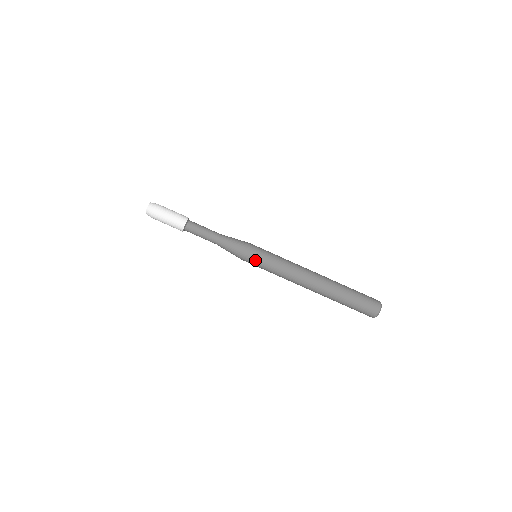
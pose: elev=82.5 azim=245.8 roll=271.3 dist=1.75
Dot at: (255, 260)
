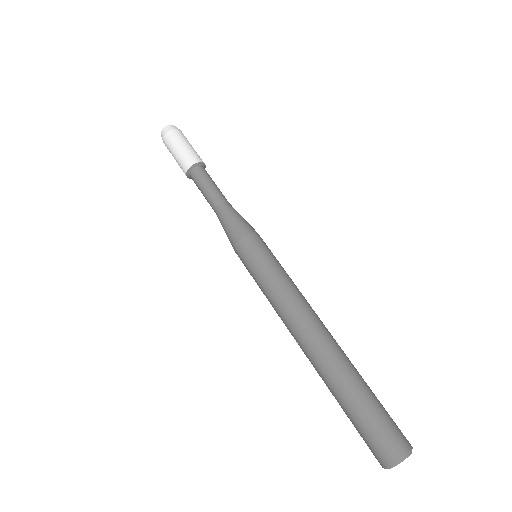
Dot at: (250, 254)
